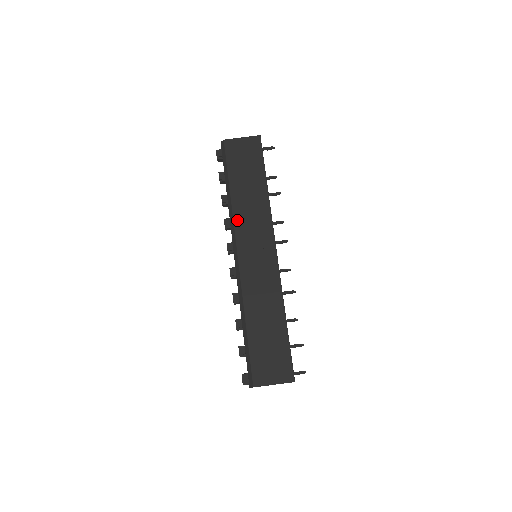
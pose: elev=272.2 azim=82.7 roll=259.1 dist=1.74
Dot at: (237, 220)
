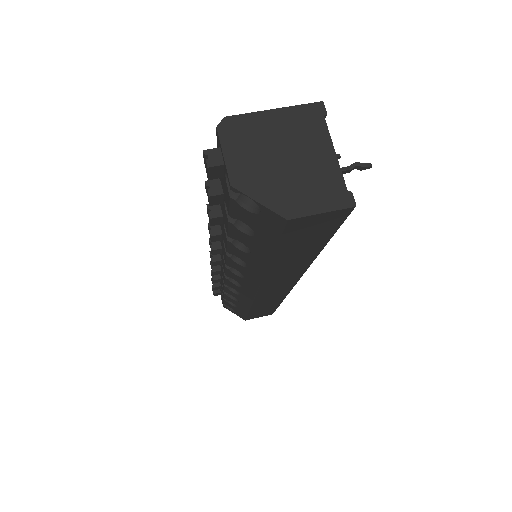
Dot at: occluded
